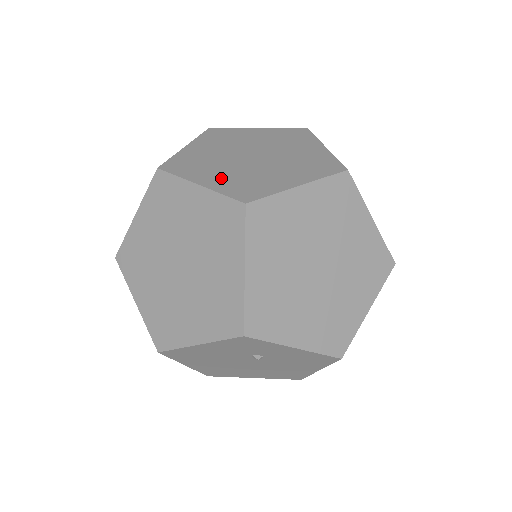
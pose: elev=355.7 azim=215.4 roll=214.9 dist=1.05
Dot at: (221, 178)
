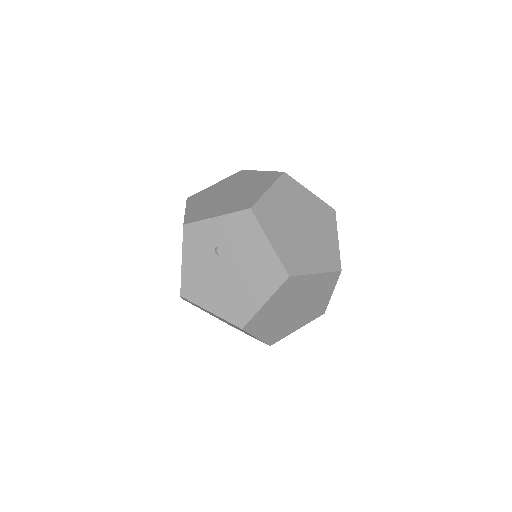
Dot at: occluded
